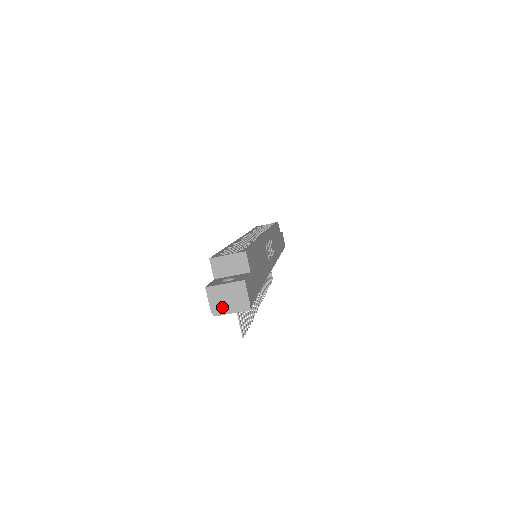
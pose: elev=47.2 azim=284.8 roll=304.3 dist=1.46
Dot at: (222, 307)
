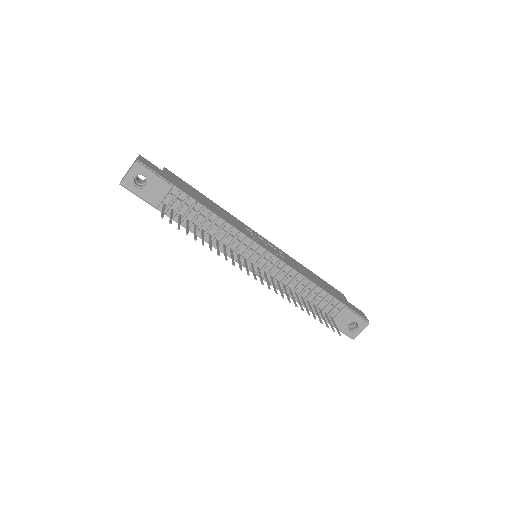
Dot at: (125, 176)
